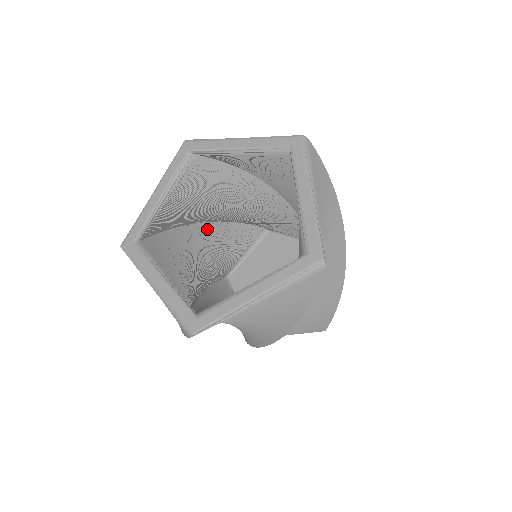
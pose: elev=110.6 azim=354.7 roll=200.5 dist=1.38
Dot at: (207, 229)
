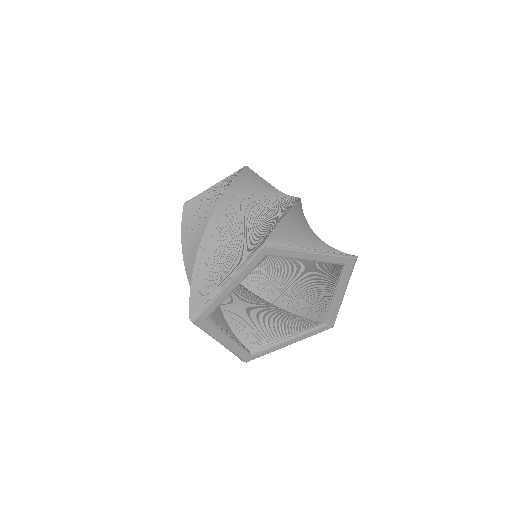
Dot at: occluded
